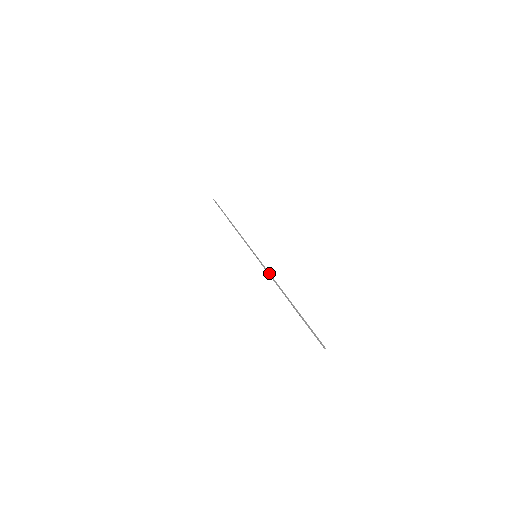
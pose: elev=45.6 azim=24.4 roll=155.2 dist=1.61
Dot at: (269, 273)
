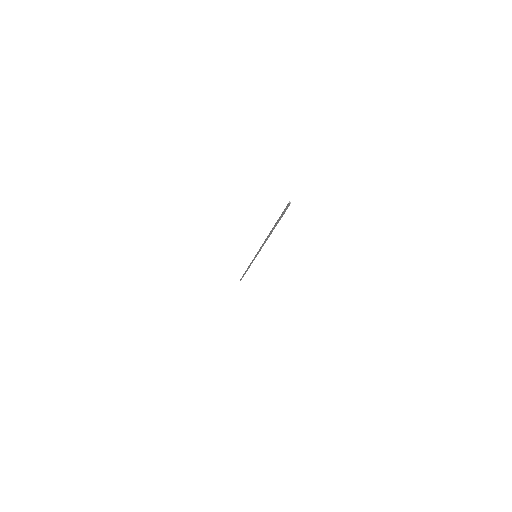
Dot at: occluded
